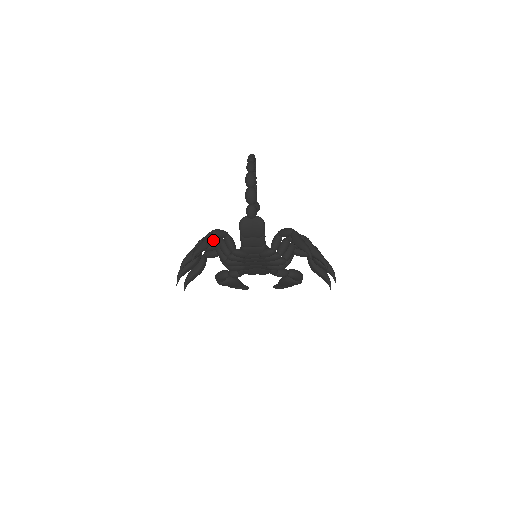
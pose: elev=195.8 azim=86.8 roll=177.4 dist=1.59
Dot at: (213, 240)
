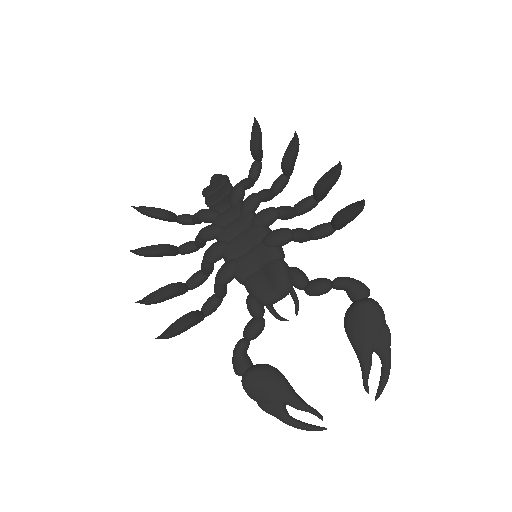
Dot at: (188, 242)
